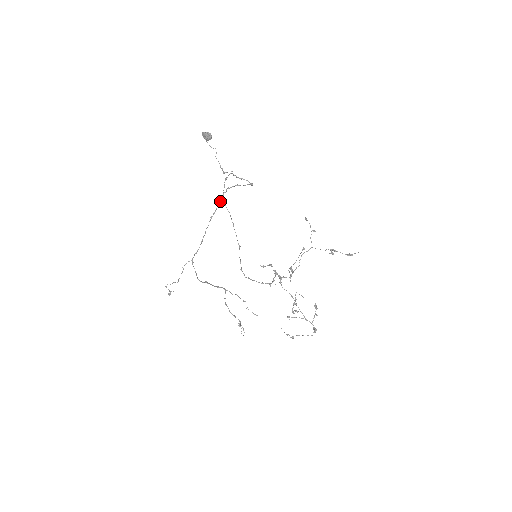
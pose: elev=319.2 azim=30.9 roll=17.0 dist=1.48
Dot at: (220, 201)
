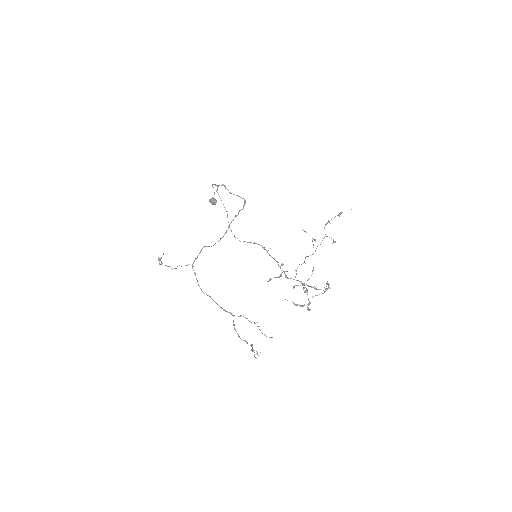
Dot at: occluded
